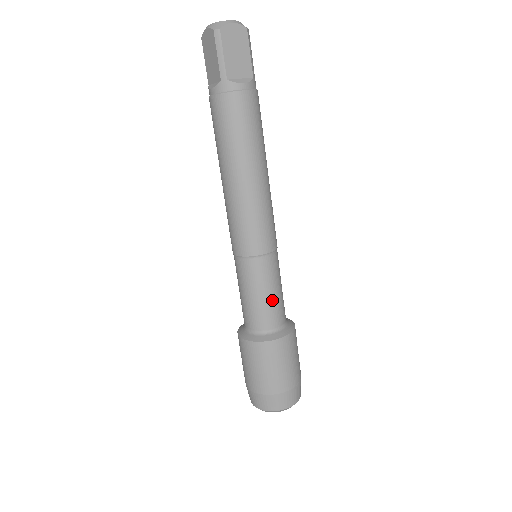
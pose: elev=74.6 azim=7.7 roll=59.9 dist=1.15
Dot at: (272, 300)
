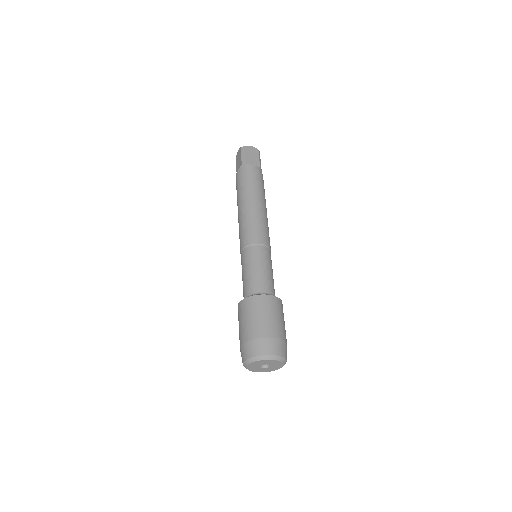
Dot at: (263, 273)
